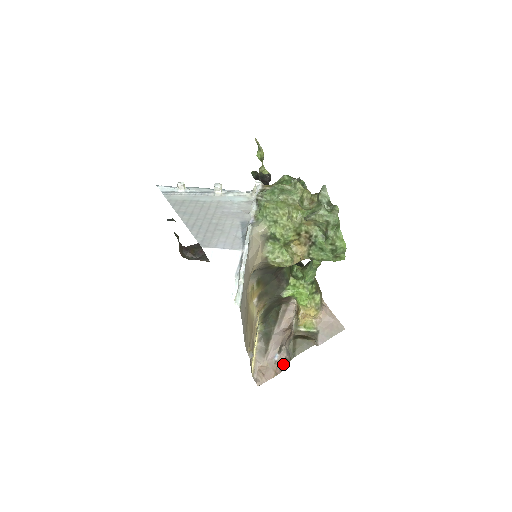
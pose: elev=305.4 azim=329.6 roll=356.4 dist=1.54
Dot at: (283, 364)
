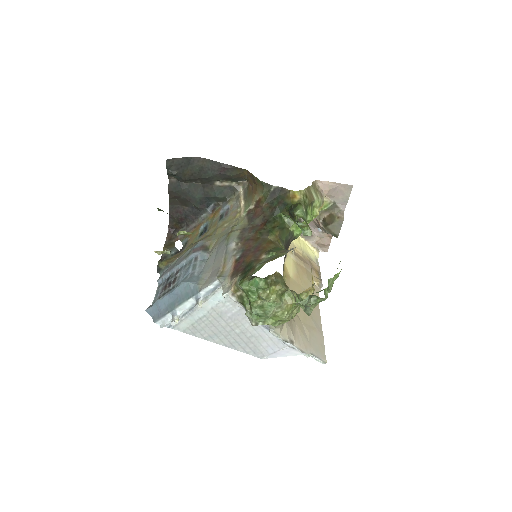
Dot at: occluded
